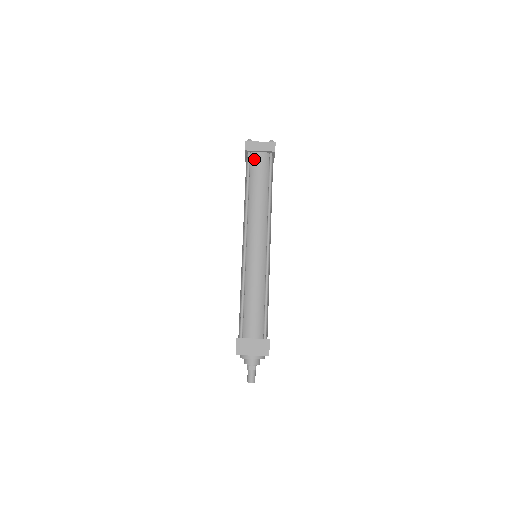
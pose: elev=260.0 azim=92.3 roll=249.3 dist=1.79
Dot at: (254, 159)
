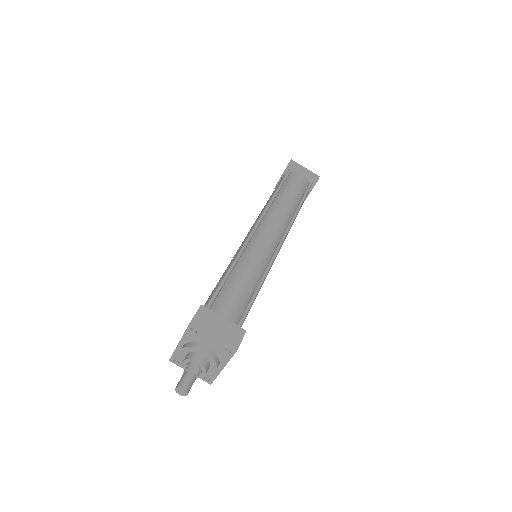
Dot at: (293, 176)
